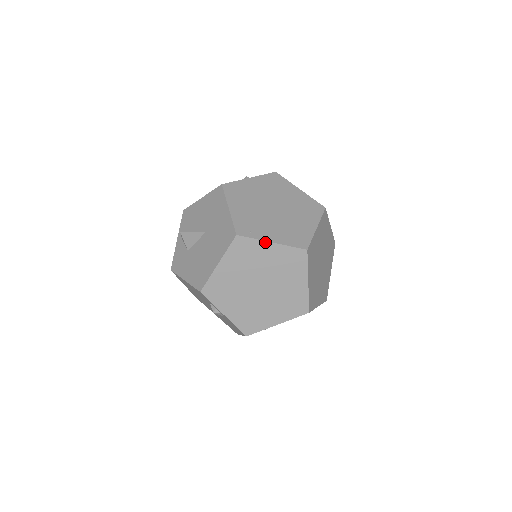
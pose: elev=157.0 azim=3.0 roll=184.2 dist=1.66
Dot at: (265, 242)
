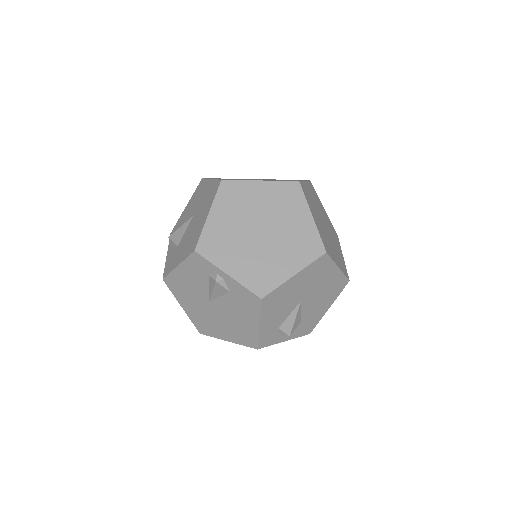
Dot at: (253, 182)
